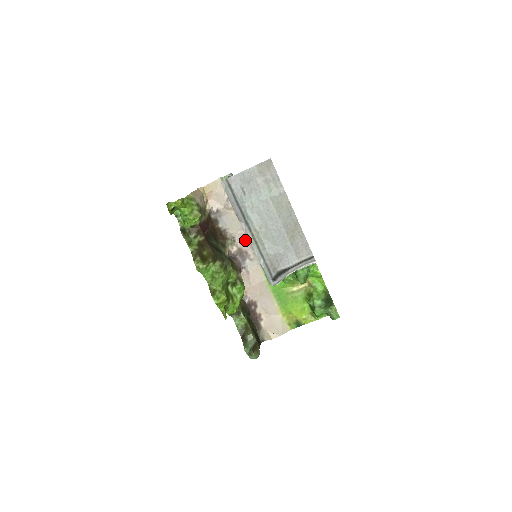
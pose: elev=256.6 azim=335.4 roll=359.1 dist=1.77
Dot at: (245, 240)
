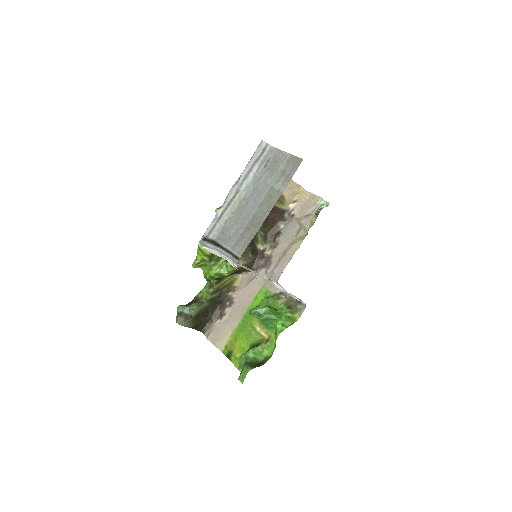
Dot at: (280, 255)
